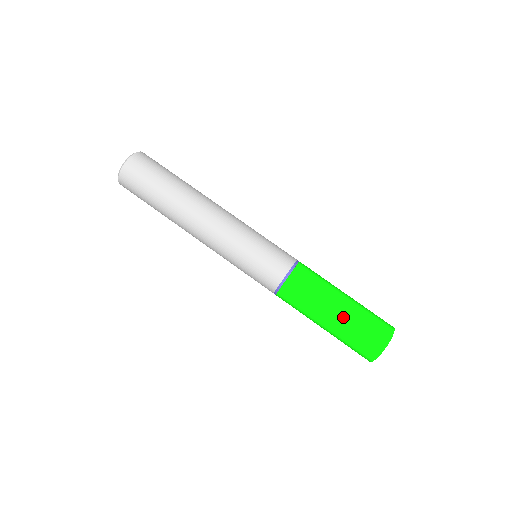
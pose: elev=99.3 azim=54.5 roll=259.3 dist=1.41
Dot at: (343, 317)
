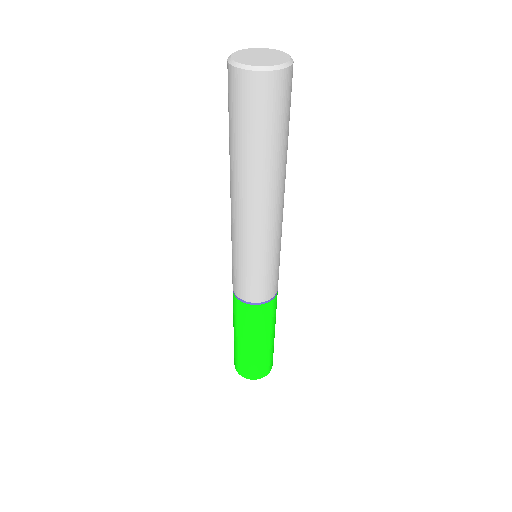
Dot at: (261, 350)
